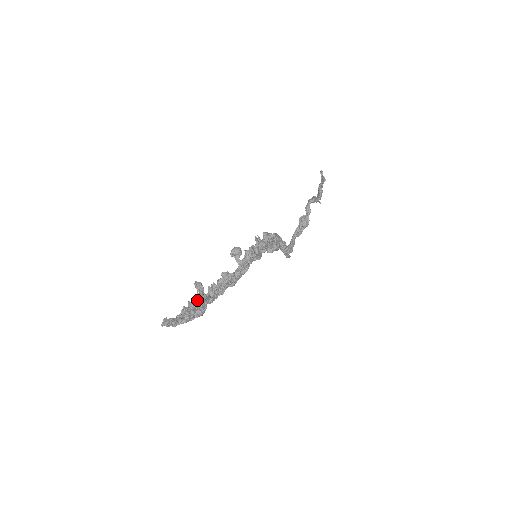
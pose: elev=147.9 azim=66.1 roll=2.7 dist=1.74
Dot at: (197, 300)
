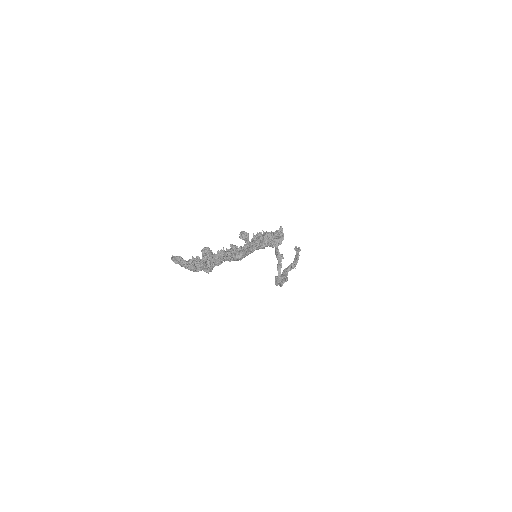
Dot at: (206, 256)
